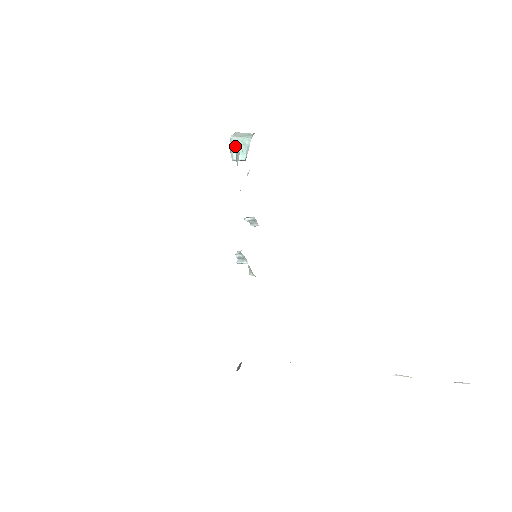
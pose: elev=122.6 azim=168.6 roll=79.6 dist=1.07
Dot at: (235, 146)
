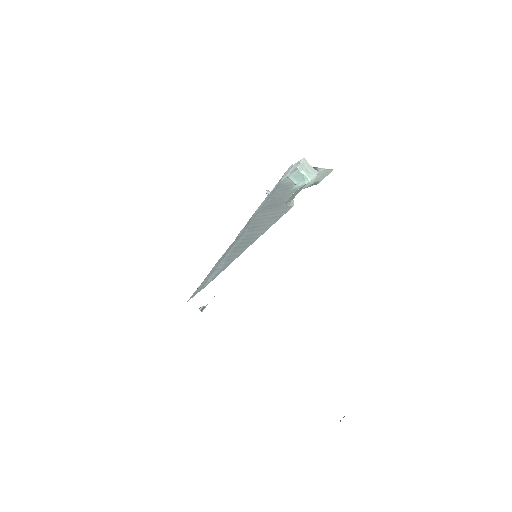
Dot at: (296, 173)
